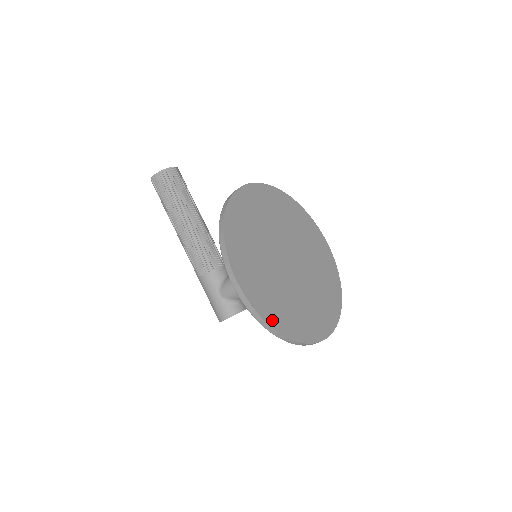
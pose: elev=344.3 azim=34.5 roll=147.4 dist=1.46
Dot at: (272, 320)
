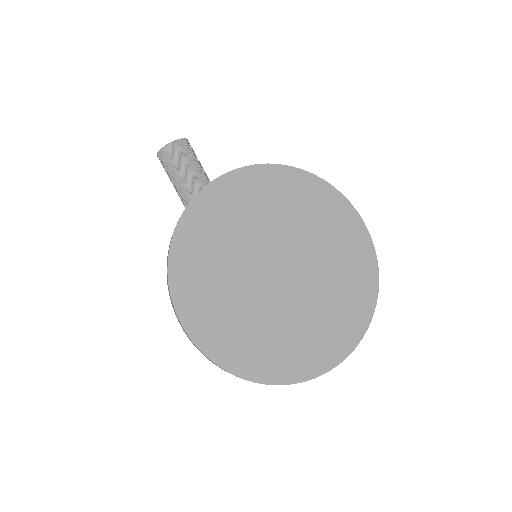
Dot at: (233, 364)
